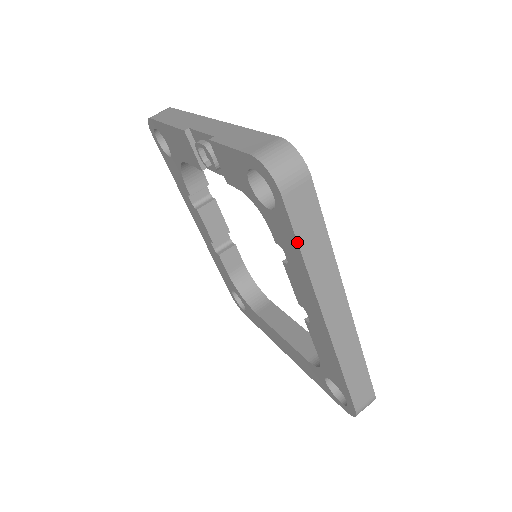
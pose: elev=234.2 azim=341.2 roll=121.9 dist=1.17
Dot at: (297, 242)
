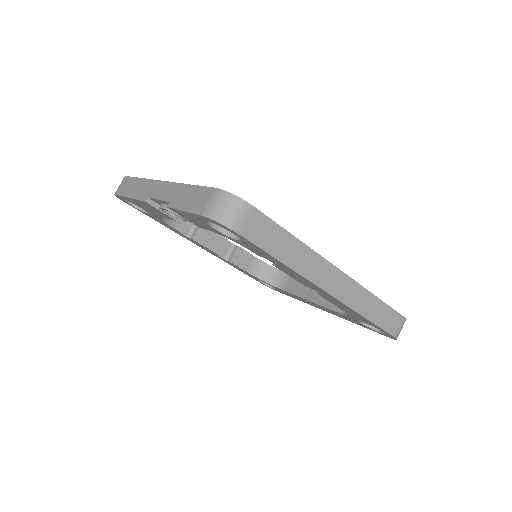
Dot at: (271, 256)
